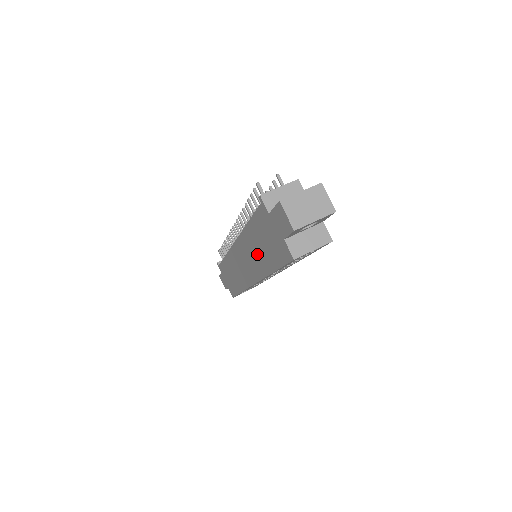
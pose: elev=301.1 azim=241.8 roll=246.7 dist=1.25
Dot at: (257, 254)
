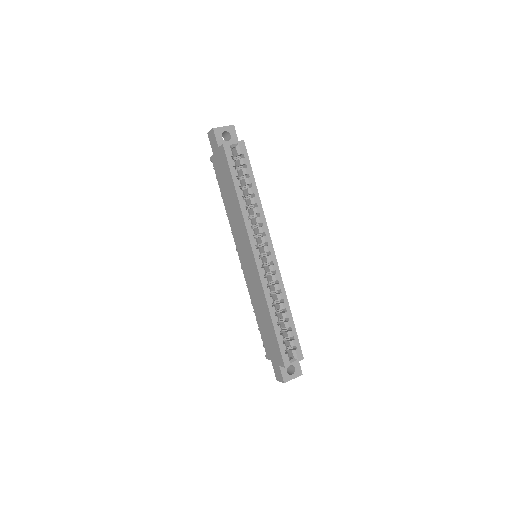
Dot at: (233, 209)
